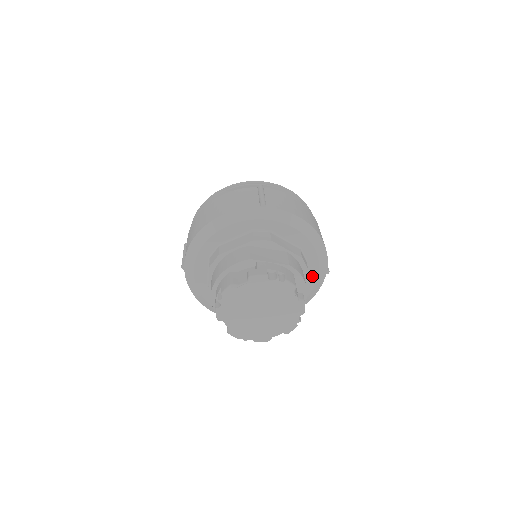
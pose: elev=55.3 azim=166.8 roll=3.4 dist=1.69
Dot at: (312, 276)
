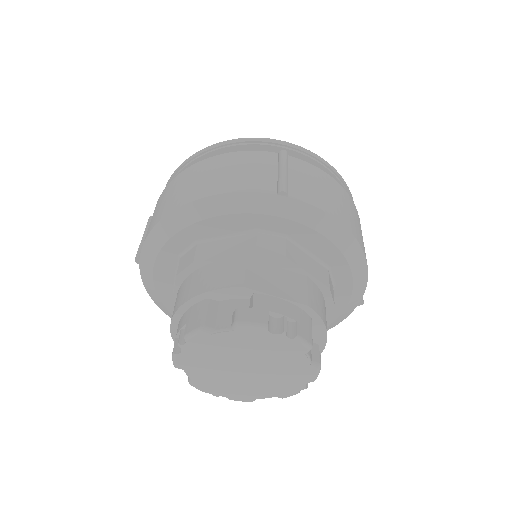
Dot at: (336, 306)
